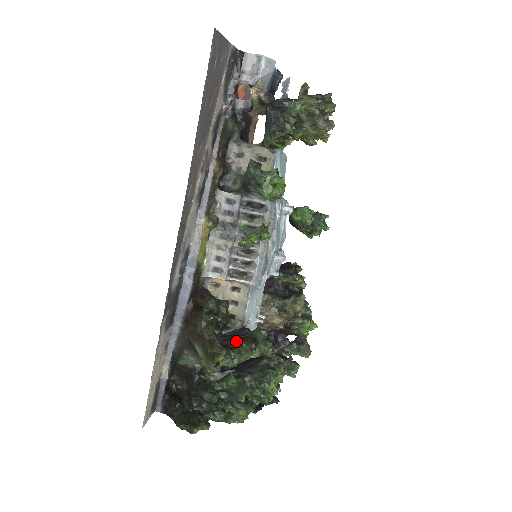
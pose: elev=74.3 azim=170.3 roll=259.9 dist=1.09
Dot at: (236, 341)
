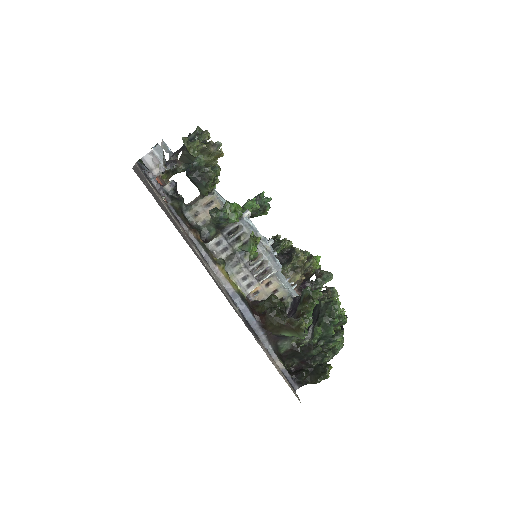
Dot at: (300, 308)
